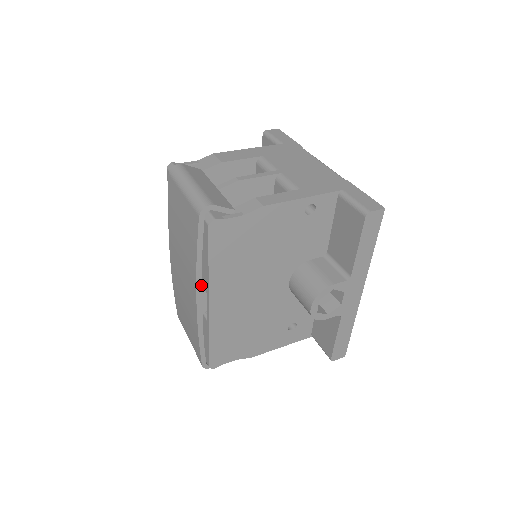
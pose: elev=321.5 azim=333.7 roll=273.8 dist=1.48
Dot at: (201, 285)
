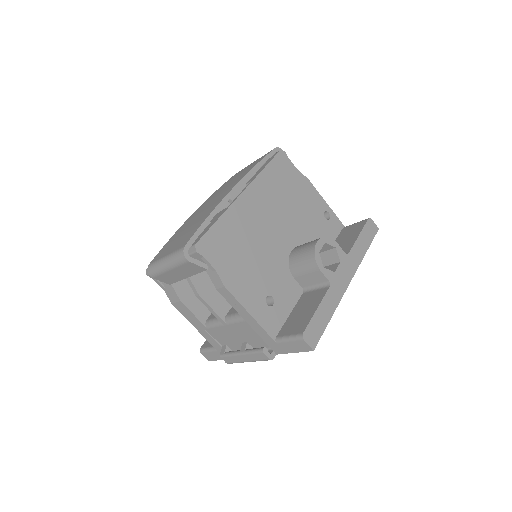
Dot at: occluded
